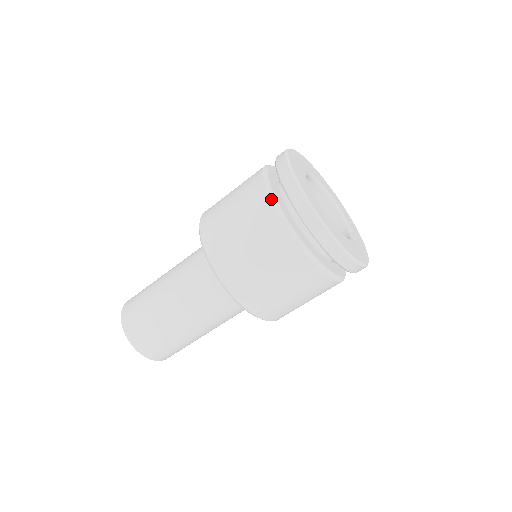
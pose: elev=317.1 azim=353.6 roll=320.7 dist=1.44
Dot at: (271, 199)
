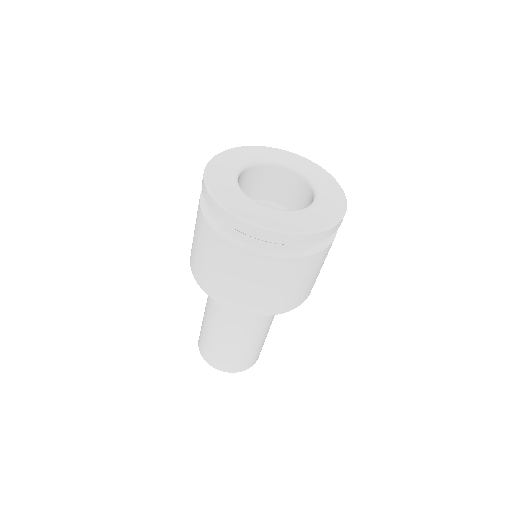
Dot at: occluded
